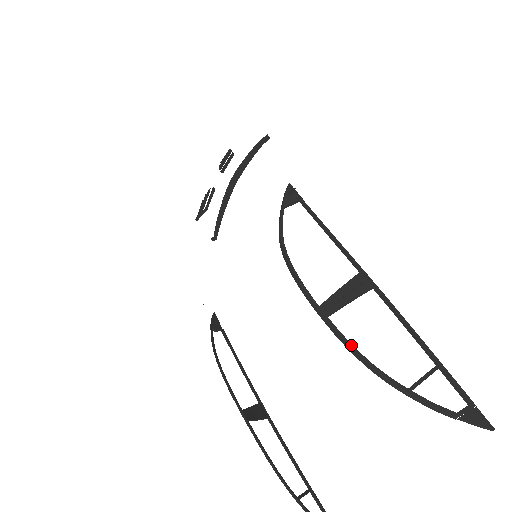
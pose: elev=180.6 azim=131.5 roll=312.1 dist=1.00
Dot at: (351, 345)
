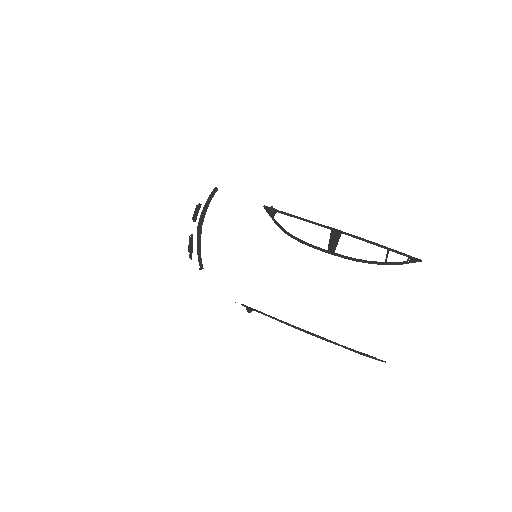
Dot at: (353, 258)
